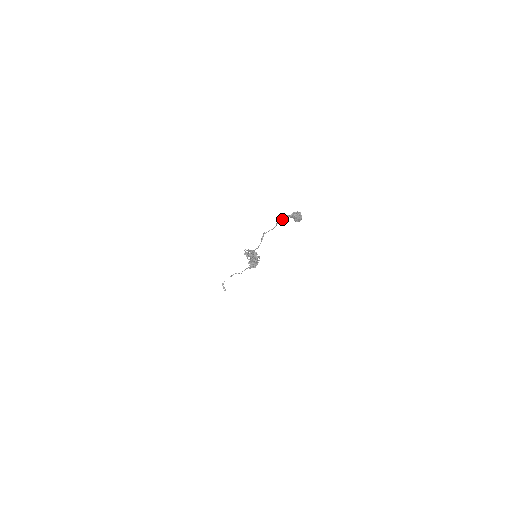
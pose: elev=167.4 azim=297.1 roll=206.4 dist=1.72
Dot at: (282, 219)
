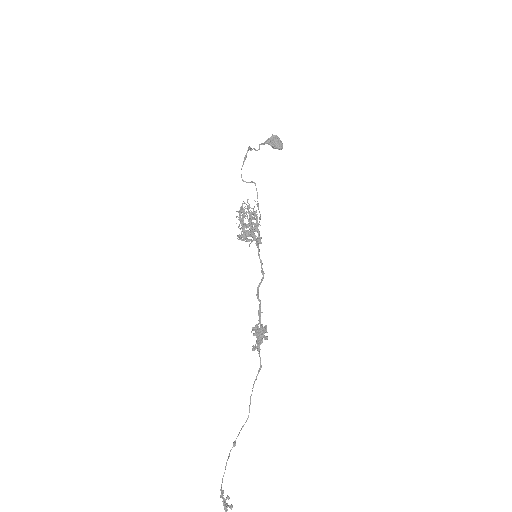
Dot at: (263, 144)
